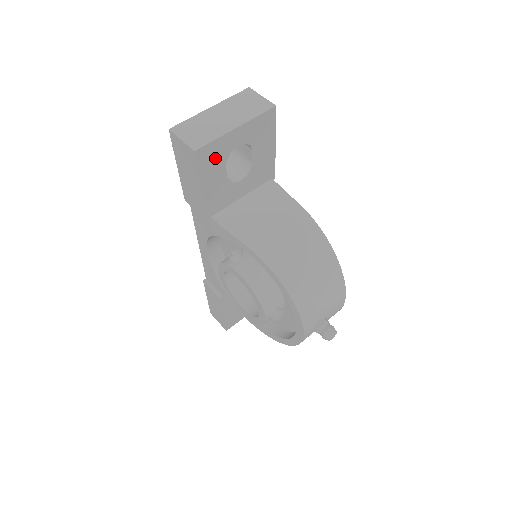
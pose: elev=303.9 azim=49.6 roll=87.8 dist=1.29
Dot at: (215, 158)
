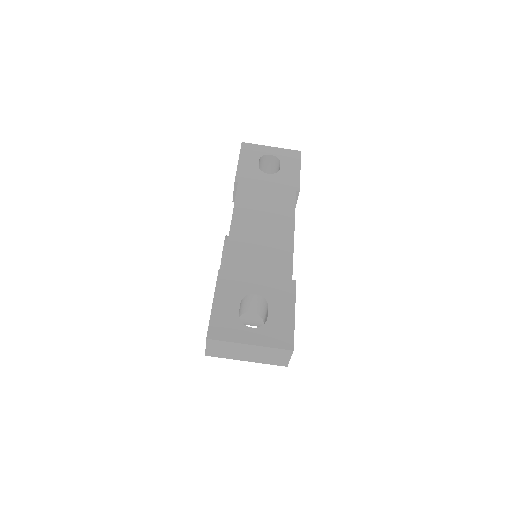
Dot at: occluded
